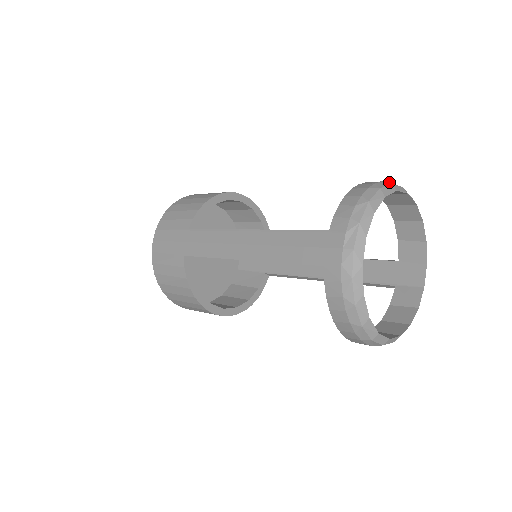
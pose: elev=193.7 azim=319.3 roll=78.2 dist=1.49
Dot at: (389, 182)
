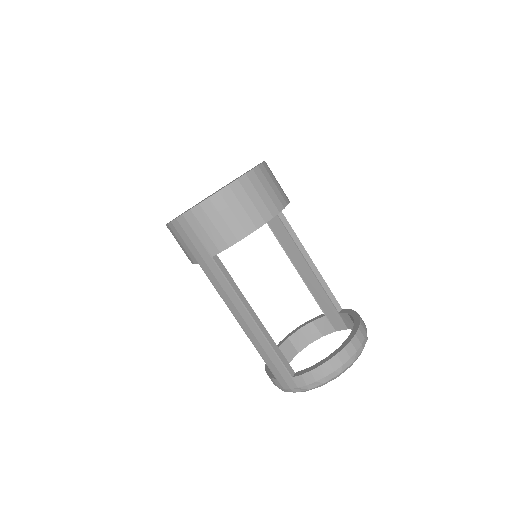
Dot at: (356, 355)
